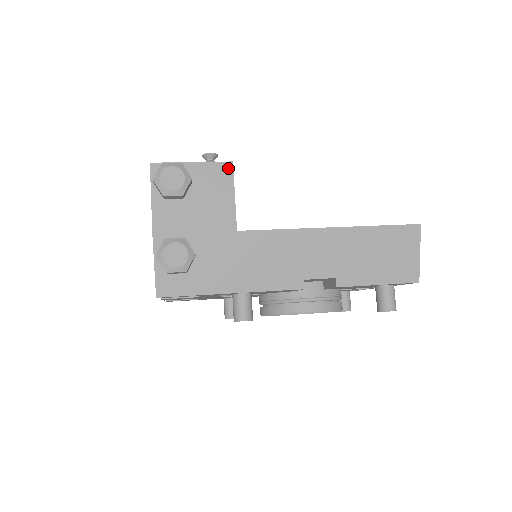
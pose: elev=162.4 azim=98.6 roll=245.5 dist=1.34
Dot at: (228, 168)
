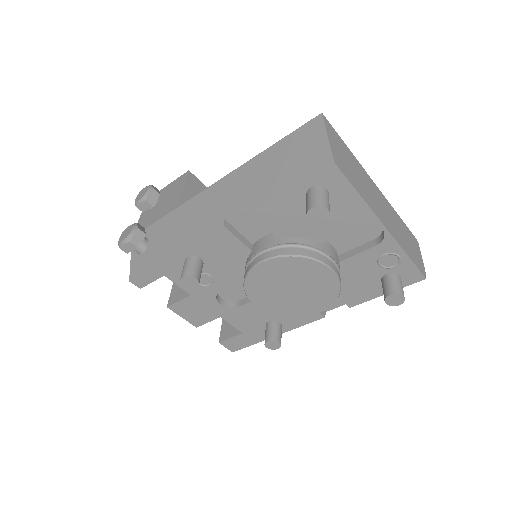
Dot at: (185, 175)
